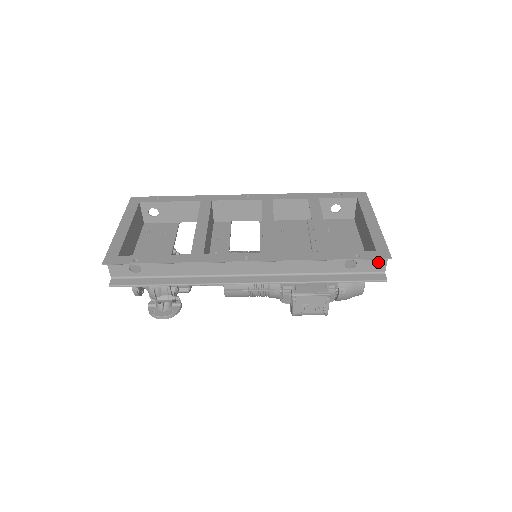
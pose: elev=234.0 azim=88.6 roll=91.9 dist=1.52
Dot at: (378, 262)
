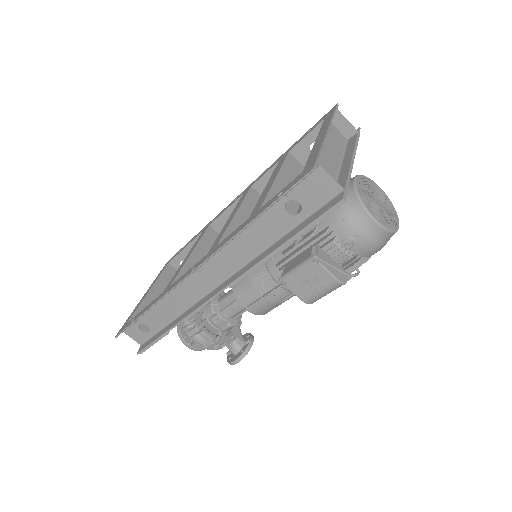
Dot at: (320, 183)
